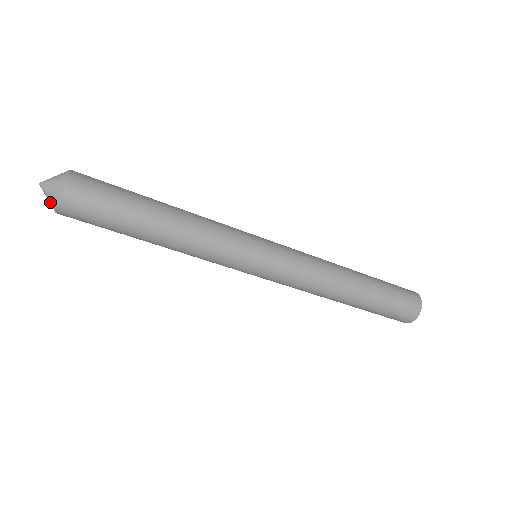
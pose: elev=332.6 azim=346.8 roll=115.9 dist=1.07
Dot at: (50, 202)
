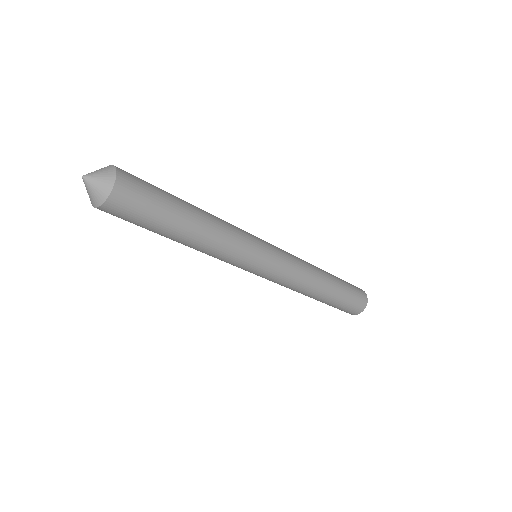
Dot at: (99, 191)
